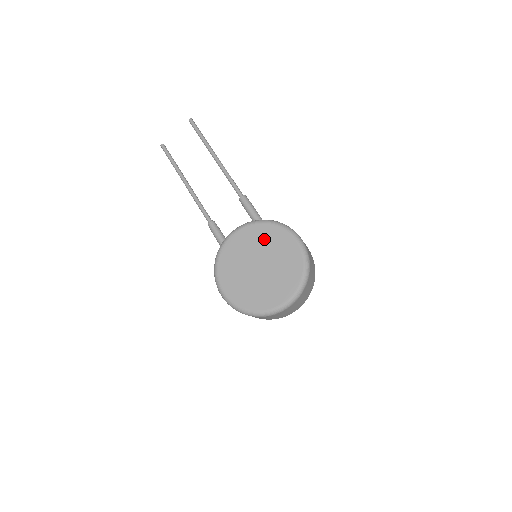
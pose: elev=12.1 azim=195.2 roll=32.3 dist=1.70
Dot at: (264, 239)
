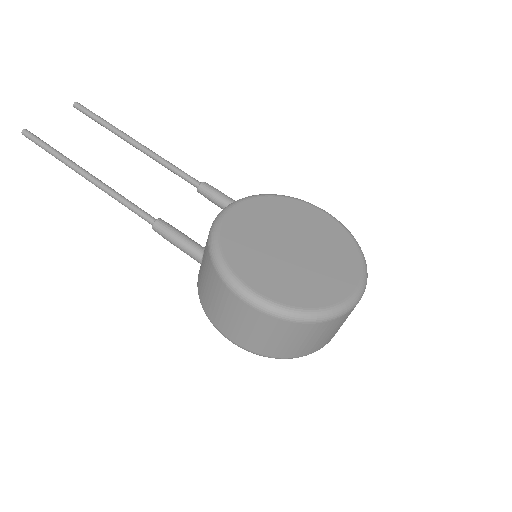
Dot at: (280, 213)
